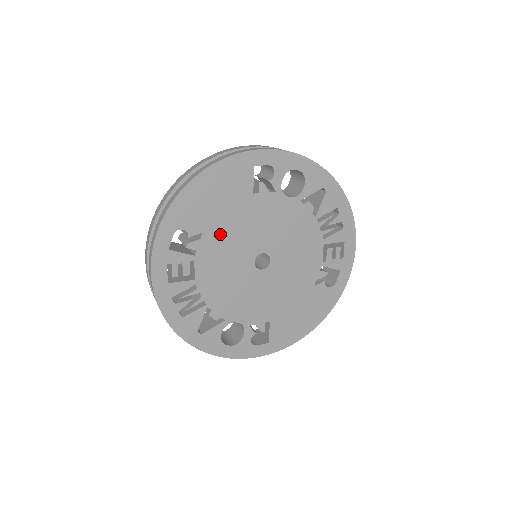
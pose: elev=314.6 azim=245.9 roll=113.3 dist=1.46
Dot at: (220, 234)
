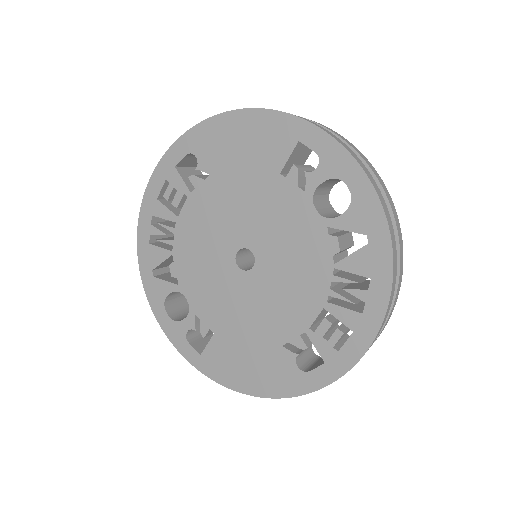
Dot at: (224, 191)
